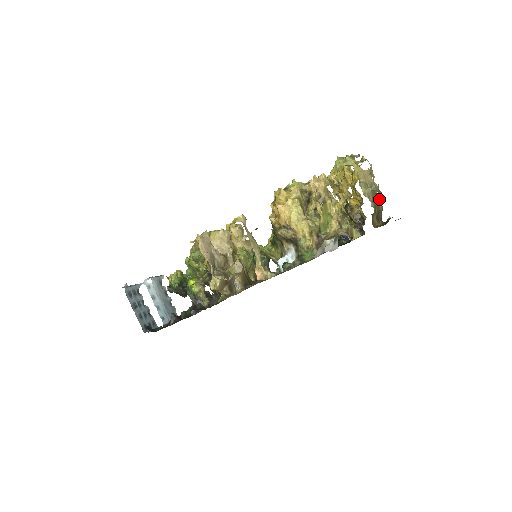
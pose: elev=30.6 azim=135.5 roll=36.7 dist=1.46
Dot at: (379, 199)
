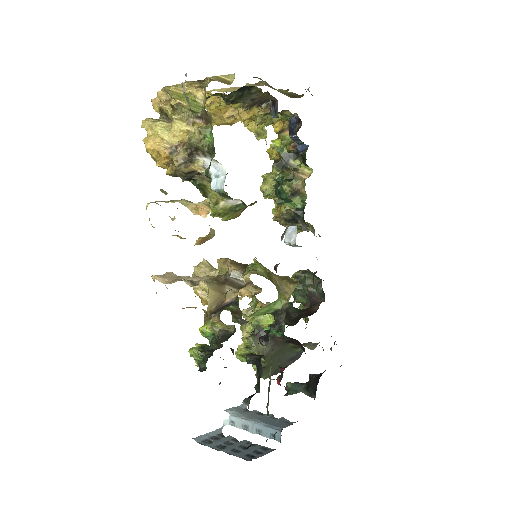
Dot at: occluded
